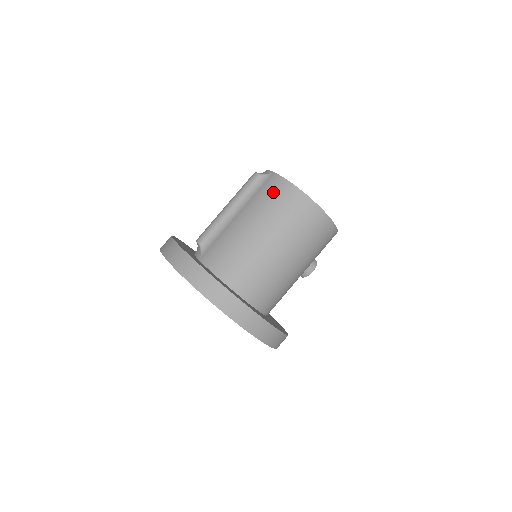
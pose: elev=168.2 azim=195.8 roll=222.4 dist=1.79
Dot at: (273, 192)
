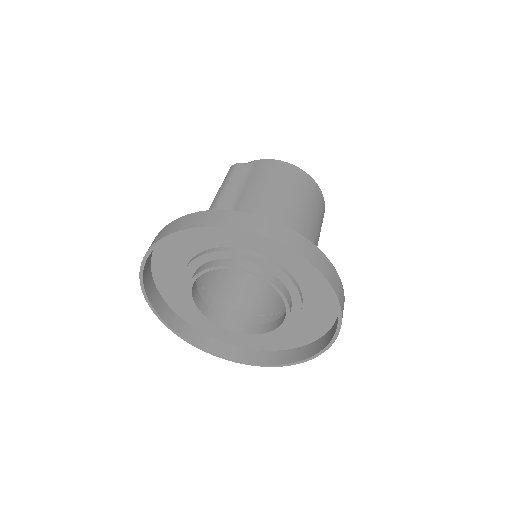
Dot at: (271, 170)
